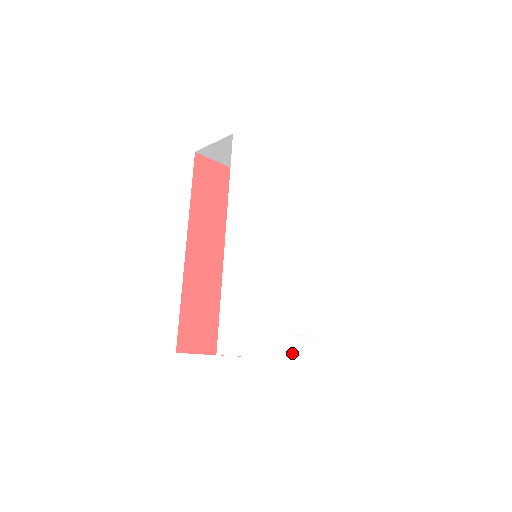
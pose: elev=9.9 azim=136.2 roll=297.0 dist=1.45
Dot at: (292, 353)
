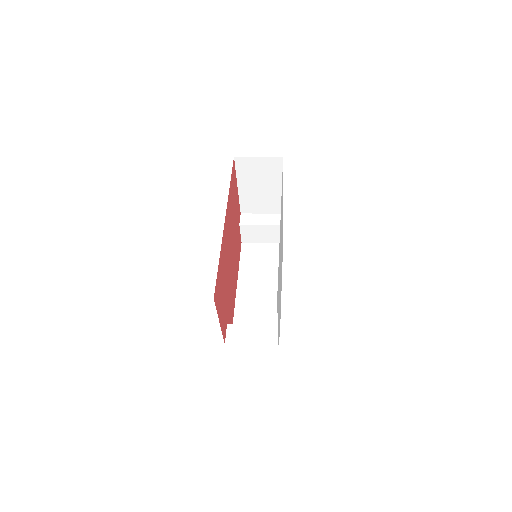
Dot at: (278, 340)
